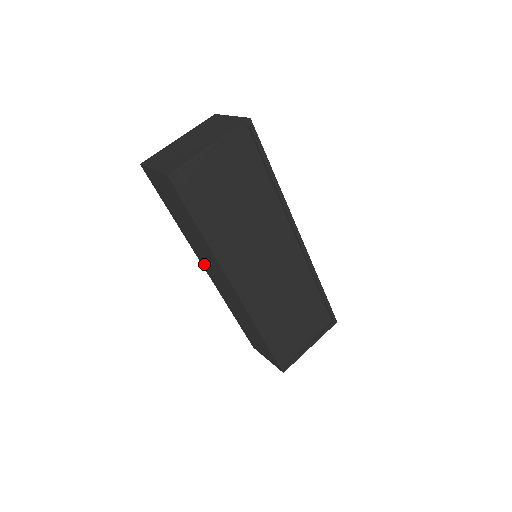
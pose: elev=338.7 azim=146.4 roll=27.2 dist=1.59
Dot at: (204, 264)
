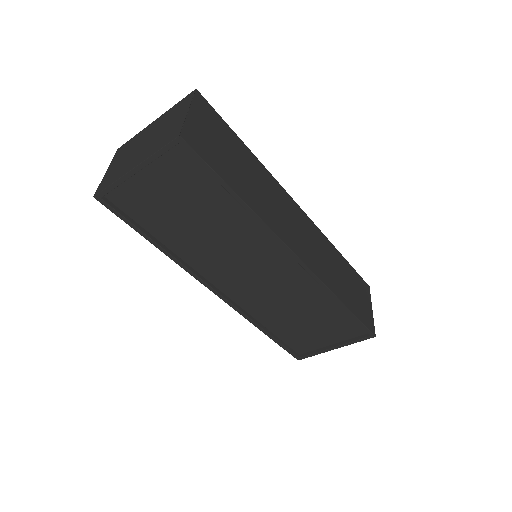
Dot at: occluded
